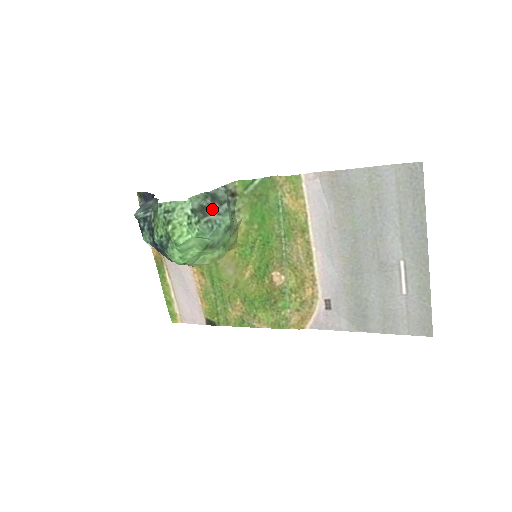
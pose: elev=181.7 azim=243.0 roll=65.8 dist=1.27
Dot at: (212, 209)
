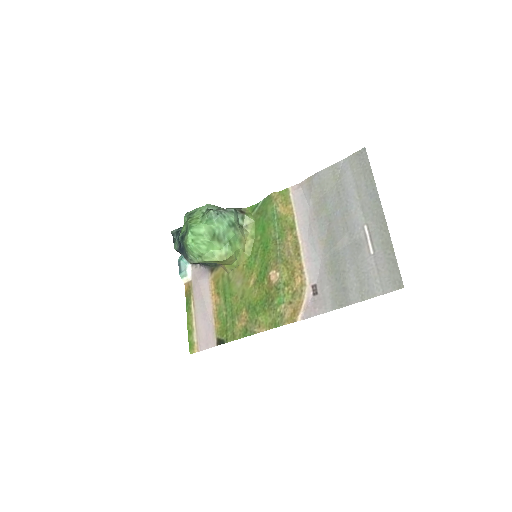
Dot at: occluded
